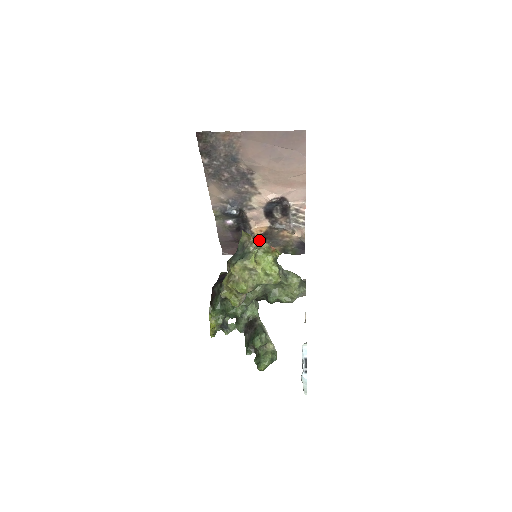
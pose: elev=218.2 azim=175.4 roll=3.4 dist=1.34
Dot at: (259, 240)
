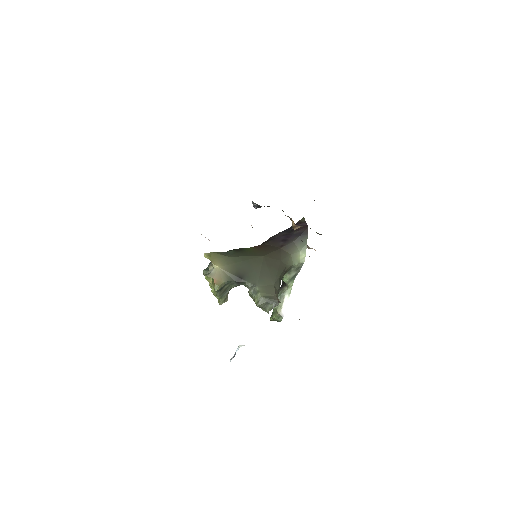
Dot at: (295, 228)
